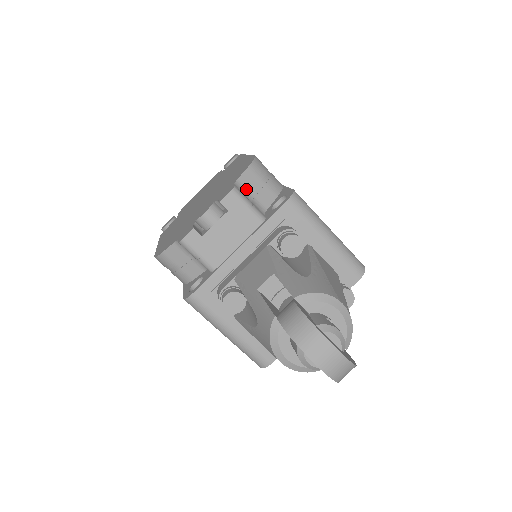
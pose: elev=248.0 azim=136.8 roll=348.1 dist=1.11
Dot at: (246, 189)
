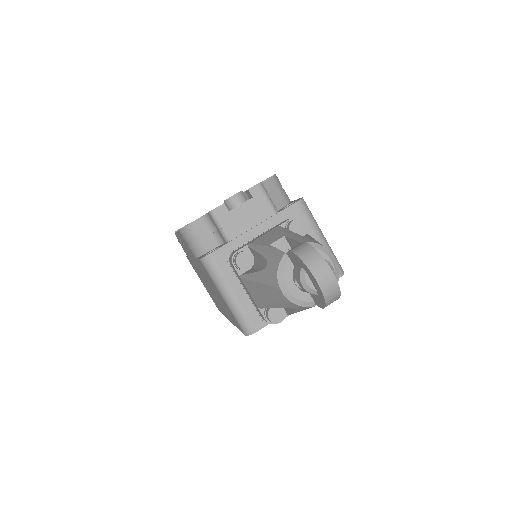
Dot at: occluded
